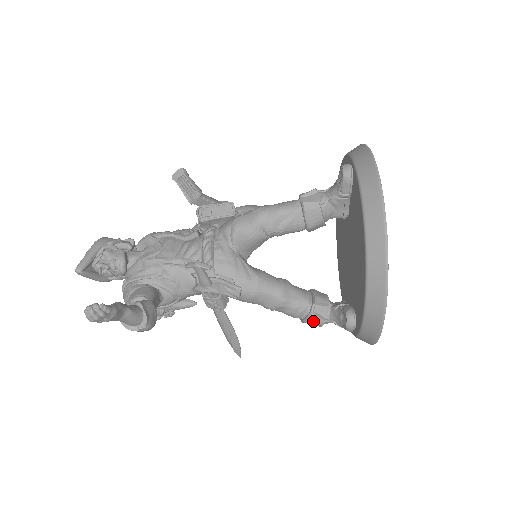
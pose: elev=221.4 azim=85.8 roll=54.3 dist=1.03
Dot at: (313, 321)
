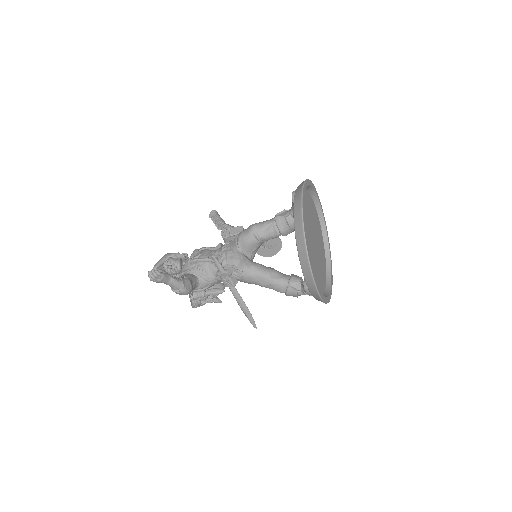
Dot at: (290, 292)
